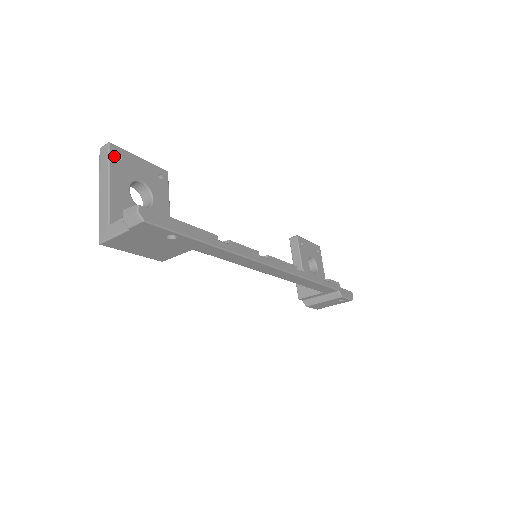
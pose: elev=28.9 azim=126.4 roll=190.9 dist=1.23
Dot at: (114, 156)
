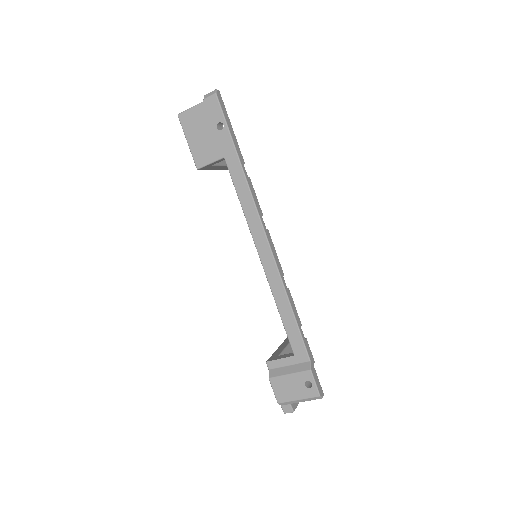
Dot at: occluded
